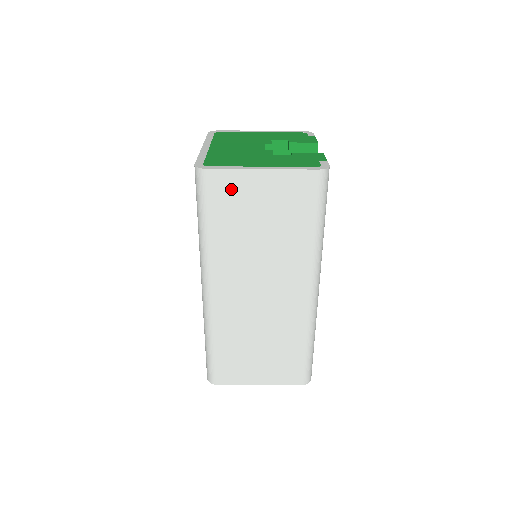
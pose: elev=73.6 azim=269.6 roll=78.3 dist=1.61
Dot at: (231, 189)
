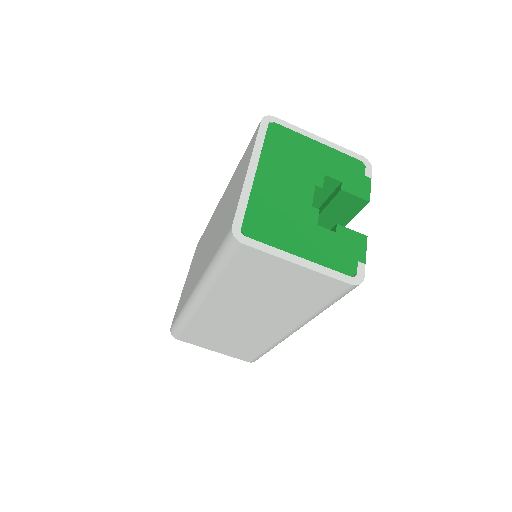
Dot at: (259, 263)
